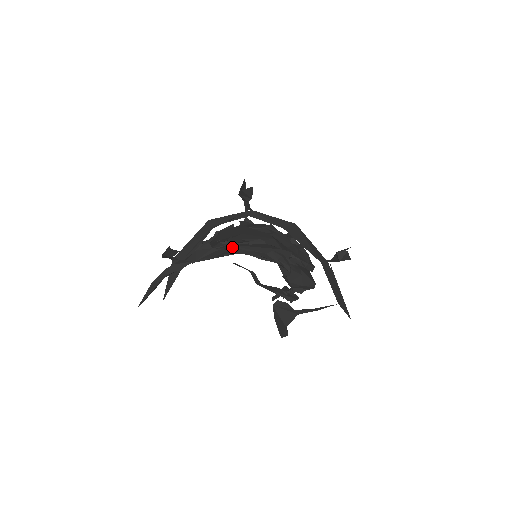
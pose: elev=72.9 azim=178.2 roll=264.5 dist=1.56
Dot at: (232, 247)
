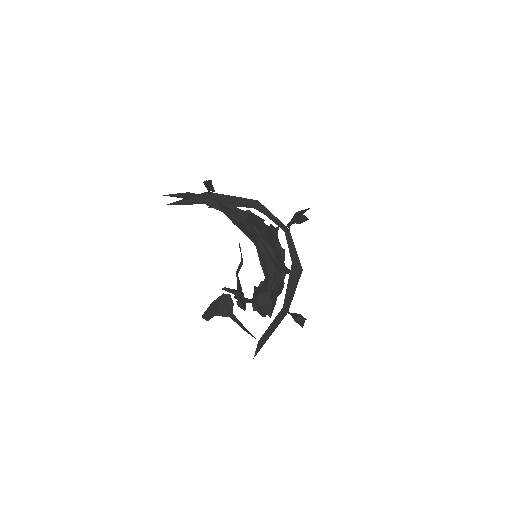
Dot at: (256, 235)
